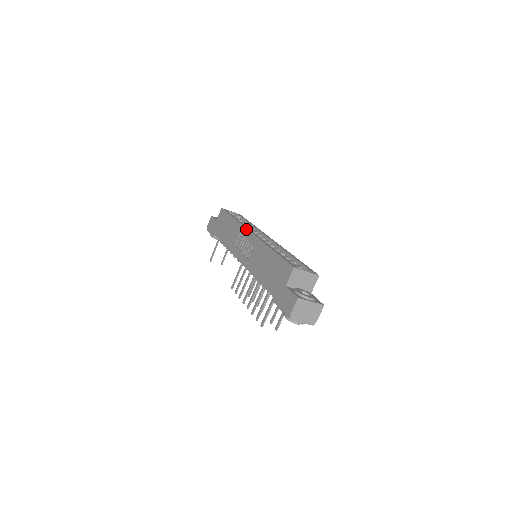
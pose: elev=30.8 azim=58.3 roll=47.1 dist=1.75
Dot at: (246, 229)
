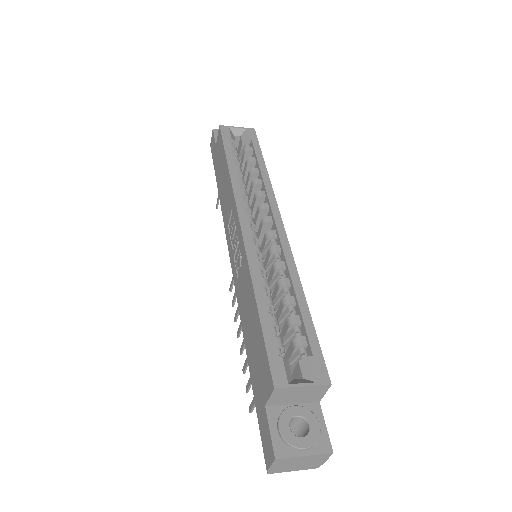
Dot at: (236, 210)
